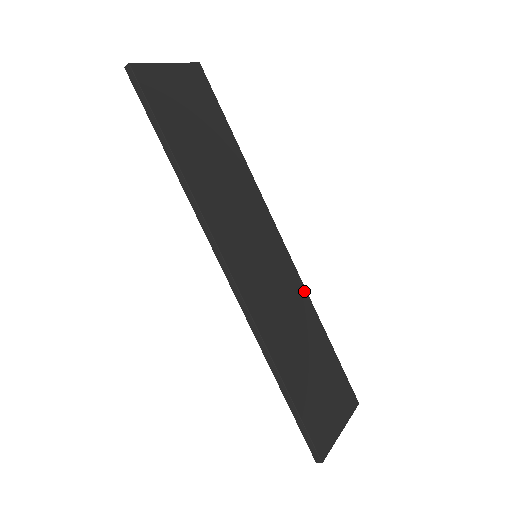
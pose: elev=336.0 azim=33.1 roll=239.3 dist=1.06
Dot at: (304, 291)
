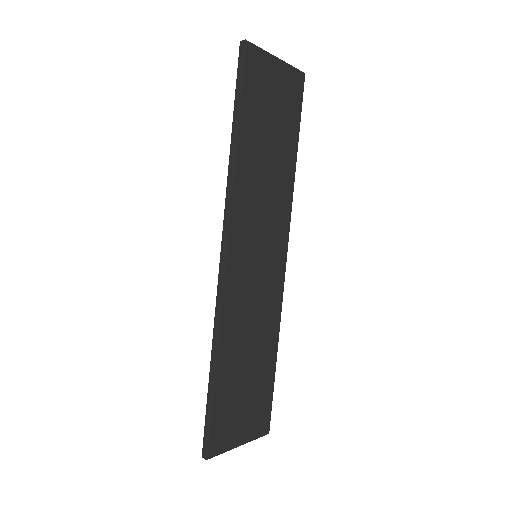
Dot at: (279, 310)
